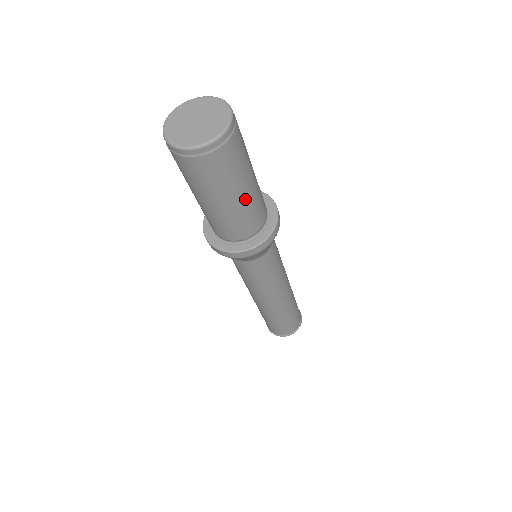
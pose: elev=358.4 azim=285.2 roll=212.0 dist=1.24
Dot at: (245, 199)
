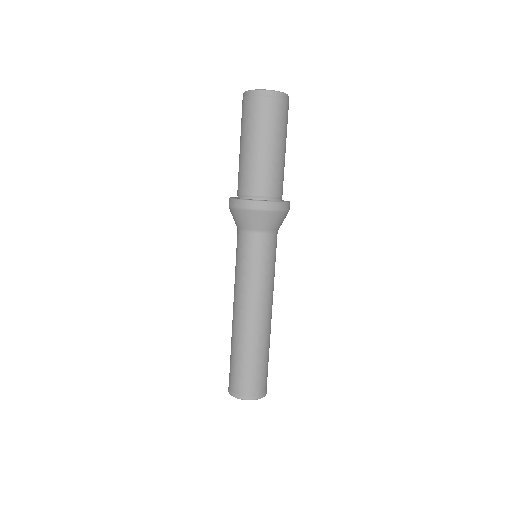
Dot at: (282, 156)
